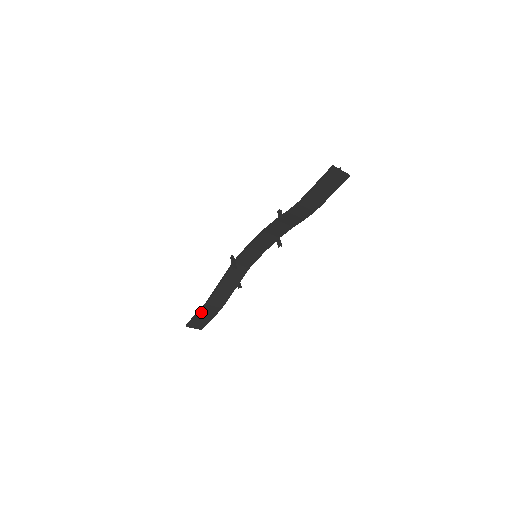
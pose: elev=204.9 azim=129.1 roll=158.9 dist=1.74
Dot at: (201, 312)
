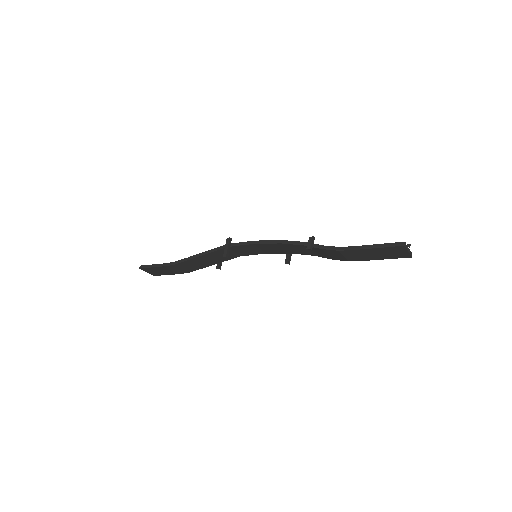
Dot at: (164, 267)
